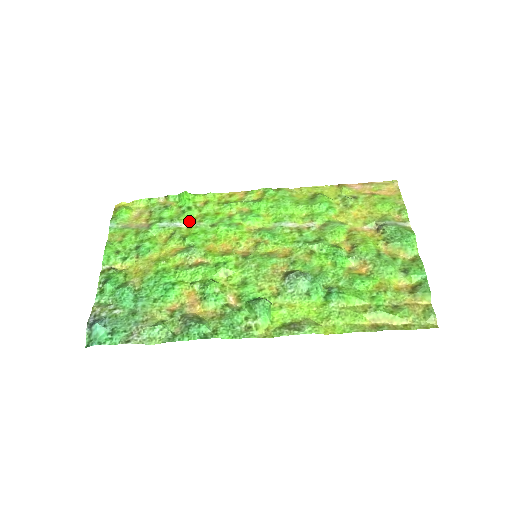
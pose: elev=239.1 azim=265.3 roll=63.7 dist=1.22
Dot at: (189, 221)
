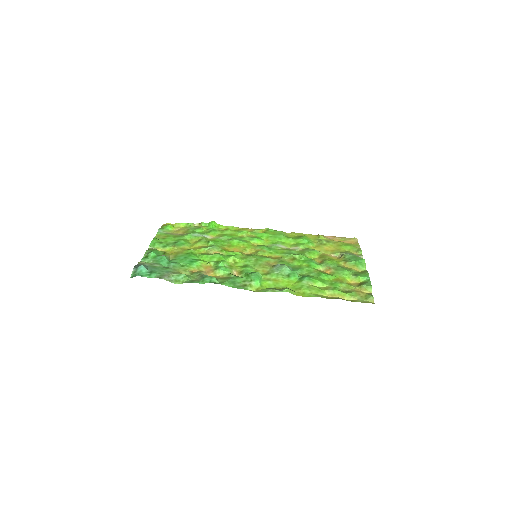
Dot at: (213, 236)
